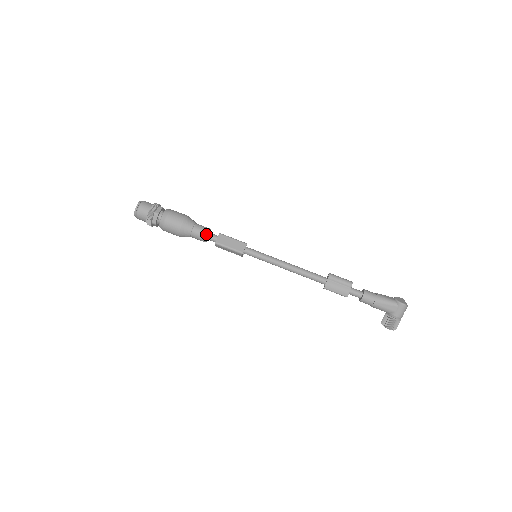
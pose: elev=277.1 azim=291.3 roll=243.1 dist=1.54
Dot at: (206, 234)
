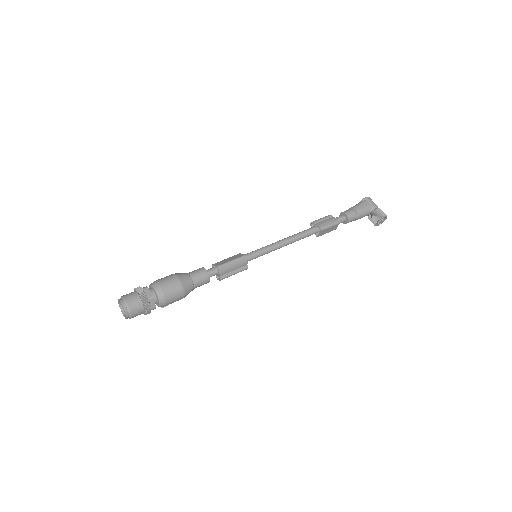
Dot at: (203, 268)
